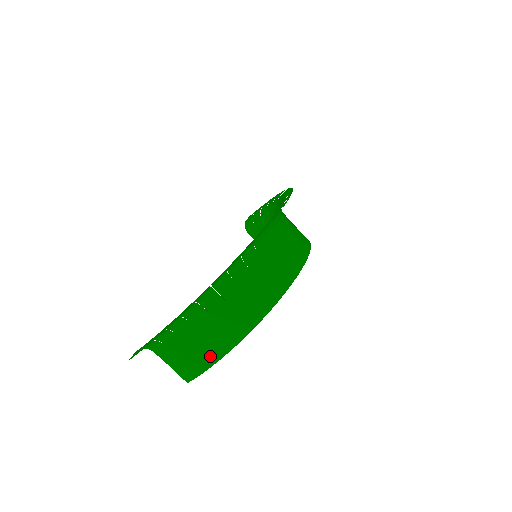
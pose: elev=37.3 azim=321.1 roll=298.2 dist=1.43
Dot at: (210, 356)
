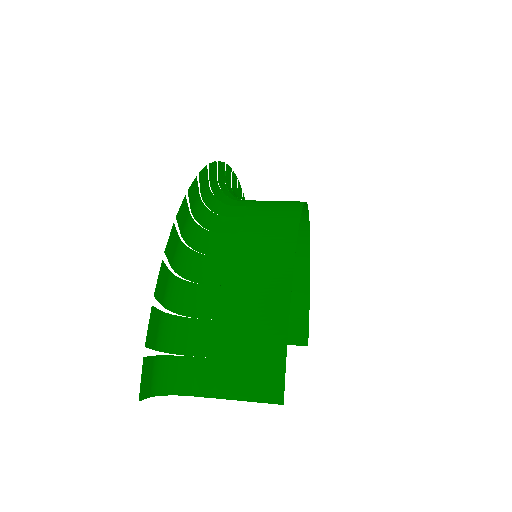
Dot at: (272, 309)
